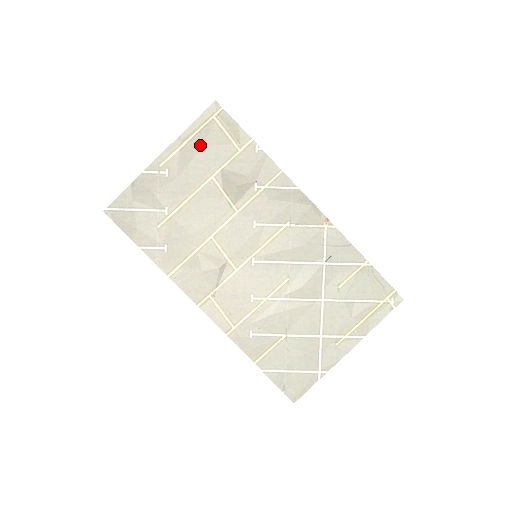
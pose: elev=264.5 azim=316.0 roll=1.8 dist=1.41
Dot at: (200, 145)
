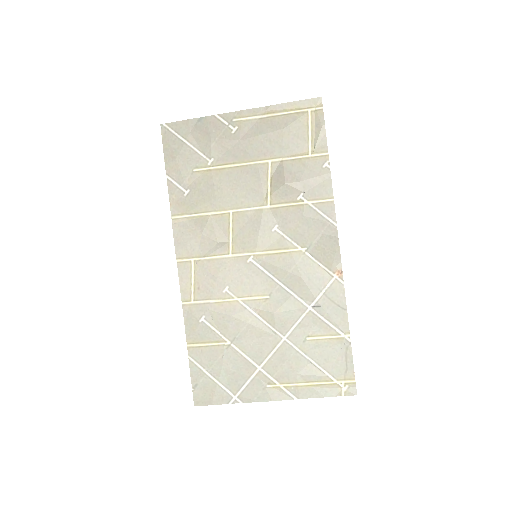
Dot at: (280, 126)
